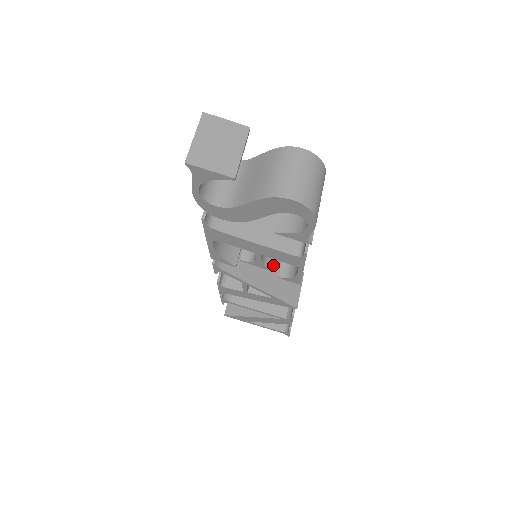
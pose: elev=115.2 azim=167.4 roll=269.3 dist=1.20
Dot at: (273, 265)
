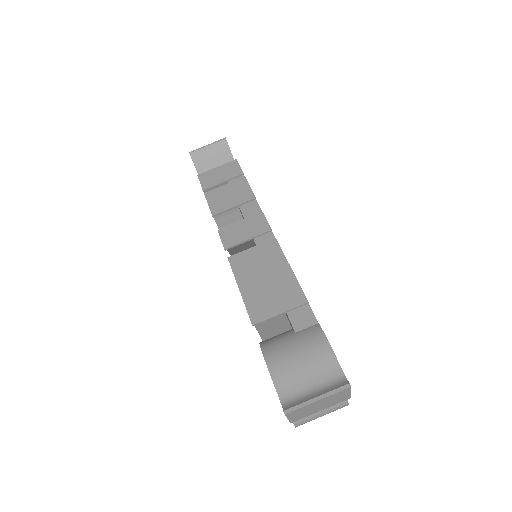
Dot at: occluded
